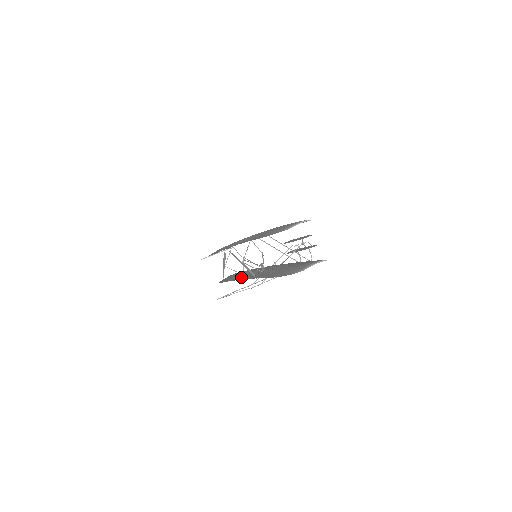
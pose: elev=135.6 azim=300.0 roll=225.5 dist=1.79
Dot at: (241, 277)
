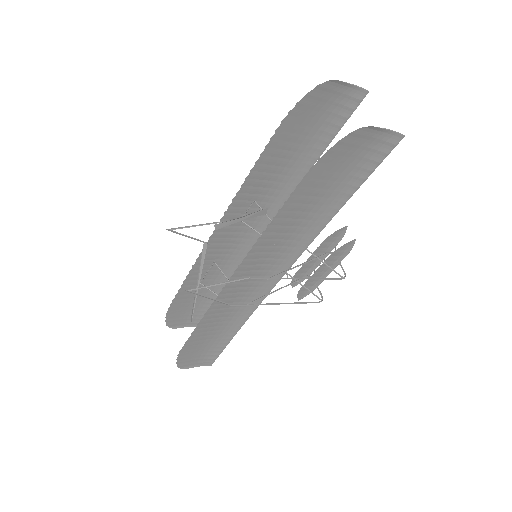
Dot at: (228, 289)
